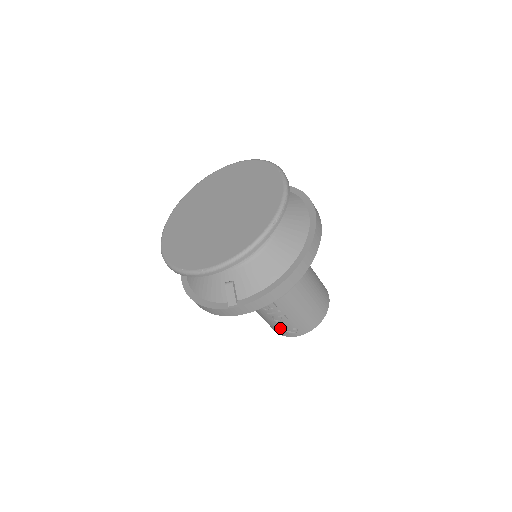
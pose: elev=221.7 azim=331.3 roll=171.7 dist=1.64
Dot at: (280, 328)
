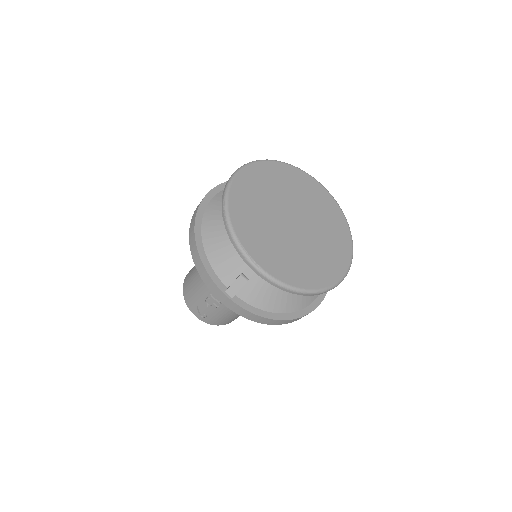
Dot at: (197, 303)
